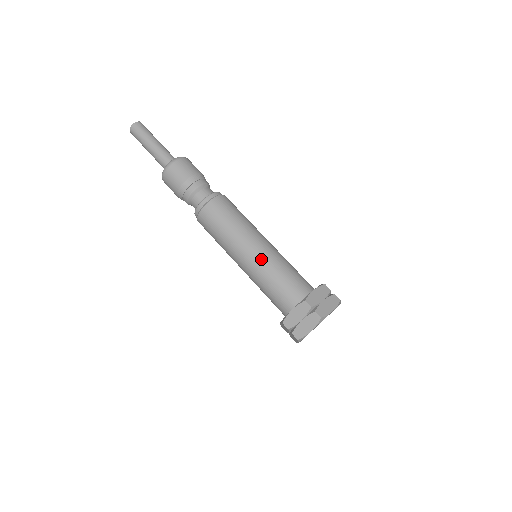
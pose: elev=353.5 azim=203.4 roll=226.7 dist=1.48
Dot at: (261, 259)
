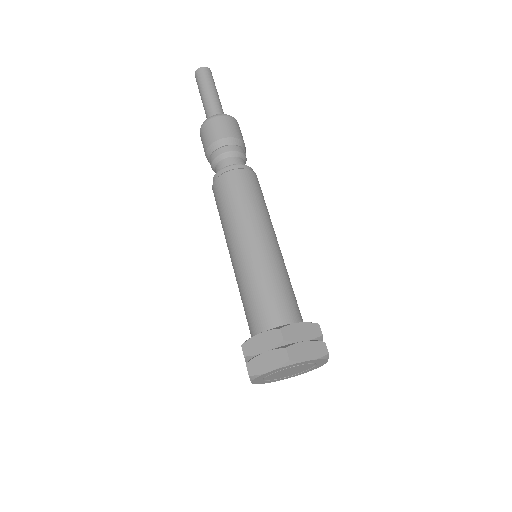
Dot at: (256, 257)
